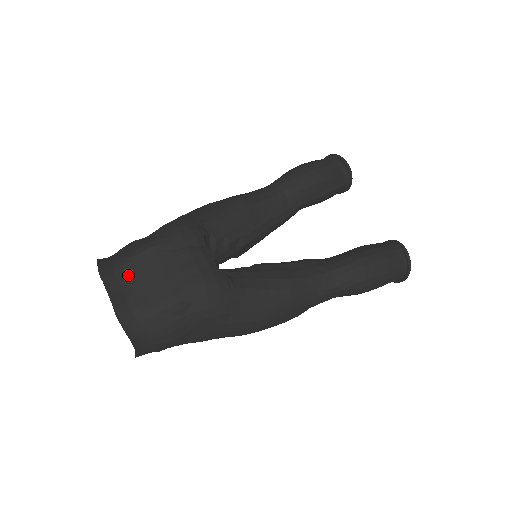
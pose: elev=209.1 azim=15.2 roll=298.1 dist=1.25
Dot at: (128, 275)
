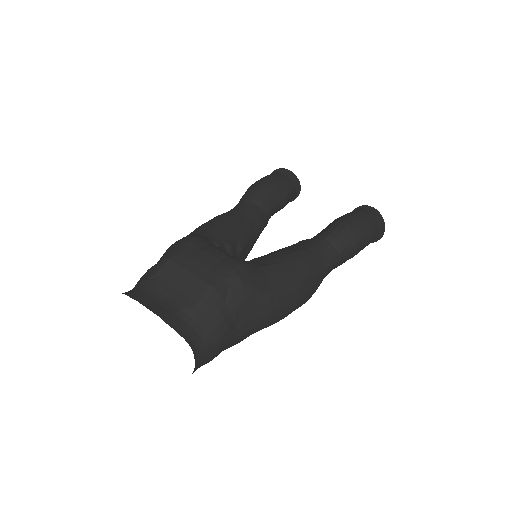
Dot at: (158, 290)
